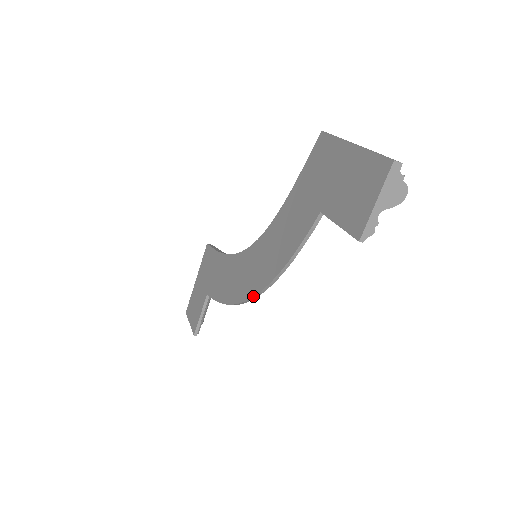
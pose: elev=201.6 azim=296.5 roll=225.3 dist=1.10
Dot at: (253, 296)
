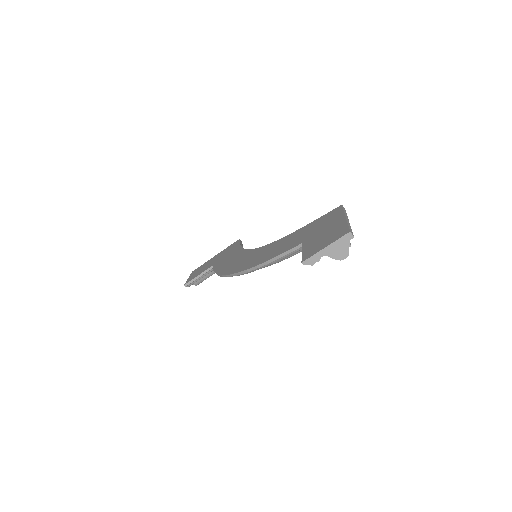
Dot at: (233, 273)
